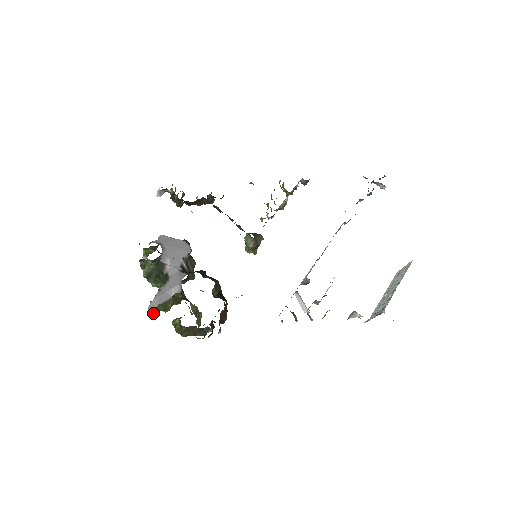
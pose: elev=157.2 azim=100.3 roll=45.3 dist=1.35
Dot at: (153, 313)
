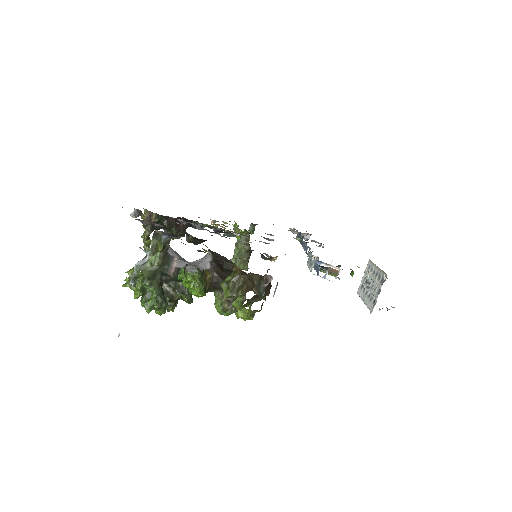
Dot at: (197, 271)
